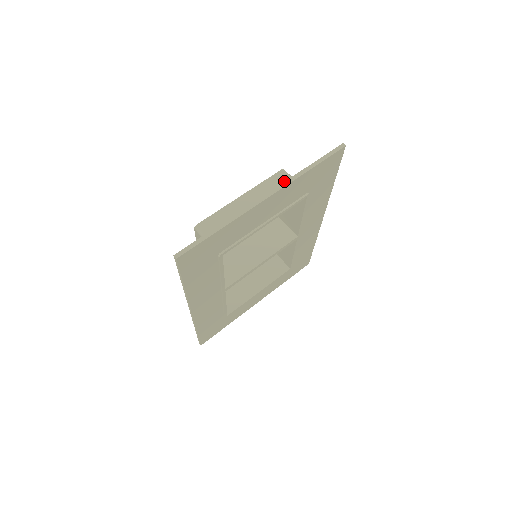
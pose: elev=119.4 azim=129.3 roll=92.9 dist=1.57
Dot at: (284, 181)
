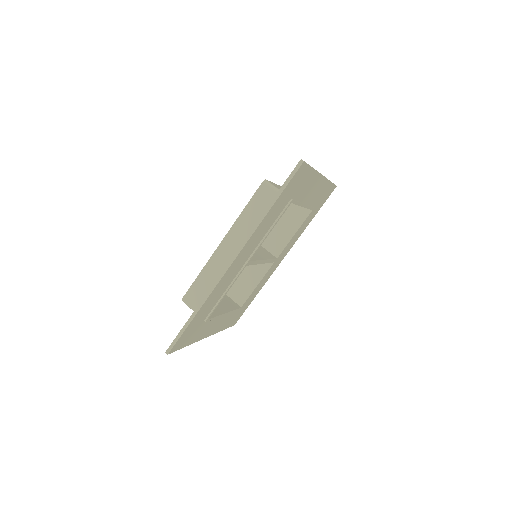
Dot at: occluded
